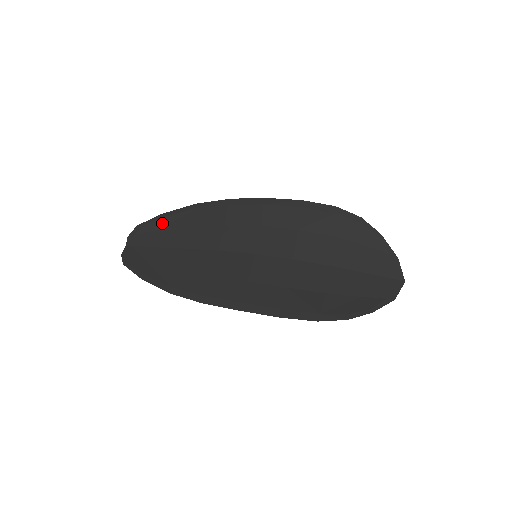
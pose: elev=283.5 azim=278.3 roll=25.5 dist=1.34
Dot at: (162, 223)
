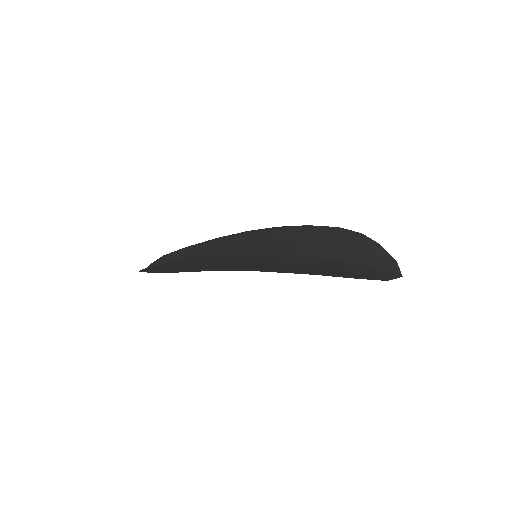
Dot at: (184, 250)
